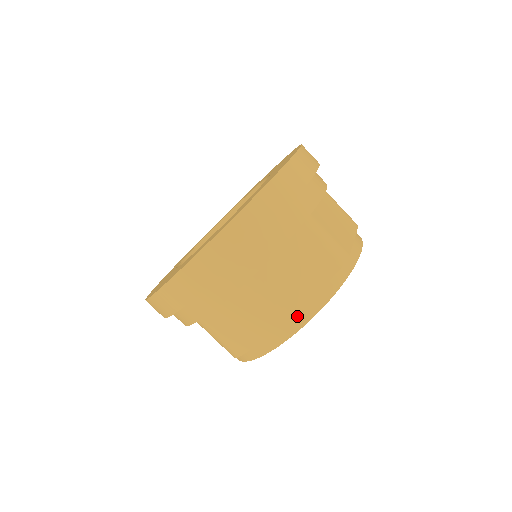
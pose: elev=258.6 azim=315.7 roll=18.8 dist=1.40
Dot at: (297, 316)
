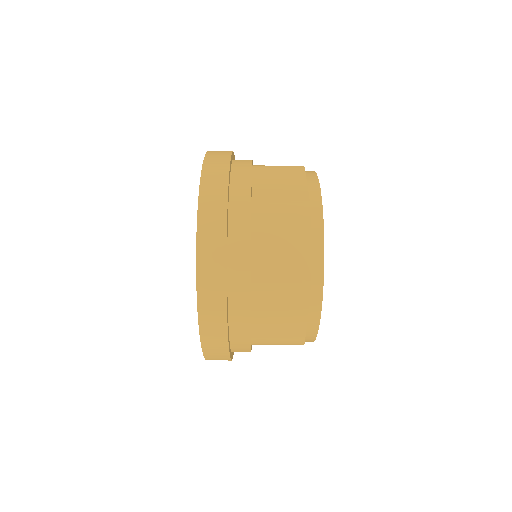
Dot at: occluded
